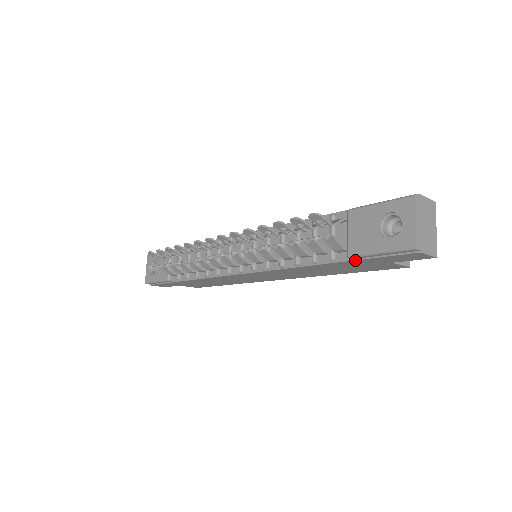
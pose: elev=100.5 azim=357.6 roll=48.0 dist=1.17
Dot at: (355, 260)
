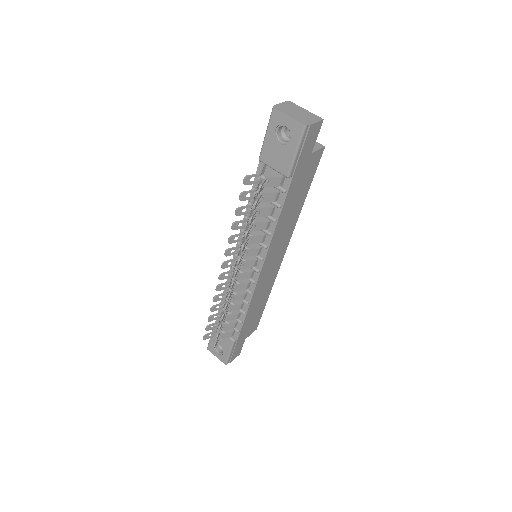
Dot at: (293, 175)
